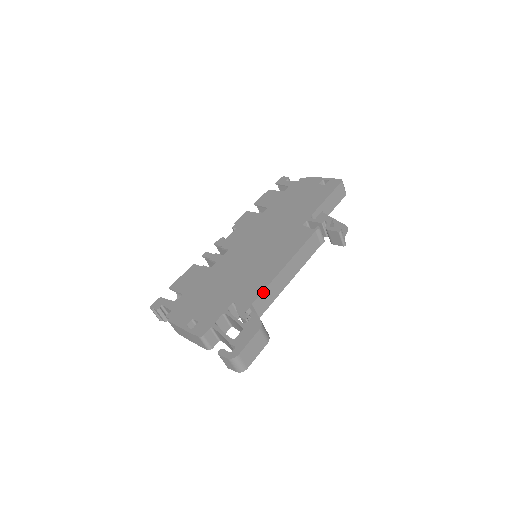
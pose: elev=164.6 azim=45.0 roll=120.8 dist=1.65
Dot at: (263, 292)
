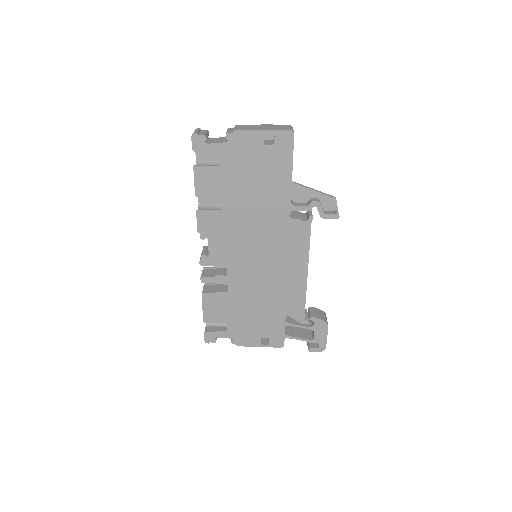
Dot at: (305, 298)
